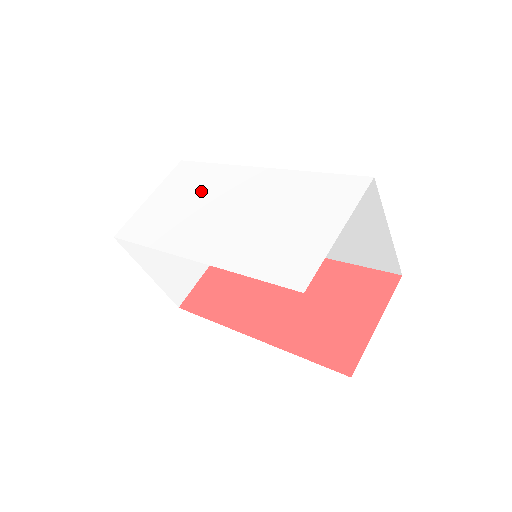
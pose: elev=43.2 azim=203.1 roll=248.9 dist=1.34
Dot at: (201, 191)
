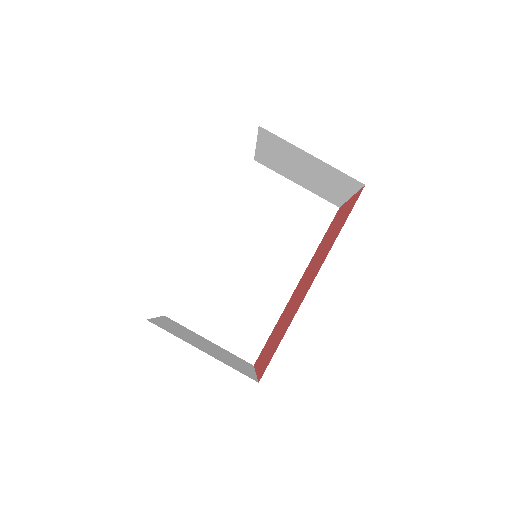
Dot at: occluded
